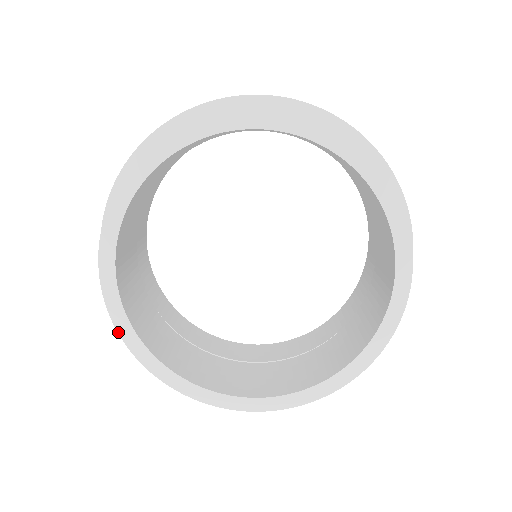
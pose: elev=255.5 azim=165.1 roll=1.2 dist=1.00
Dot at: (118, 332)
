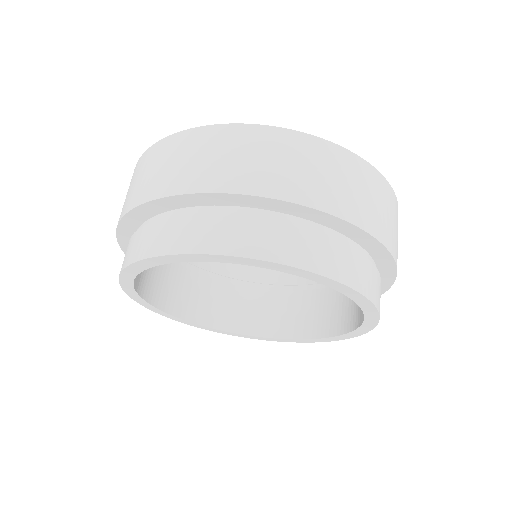
Dot at: (120, 283)
